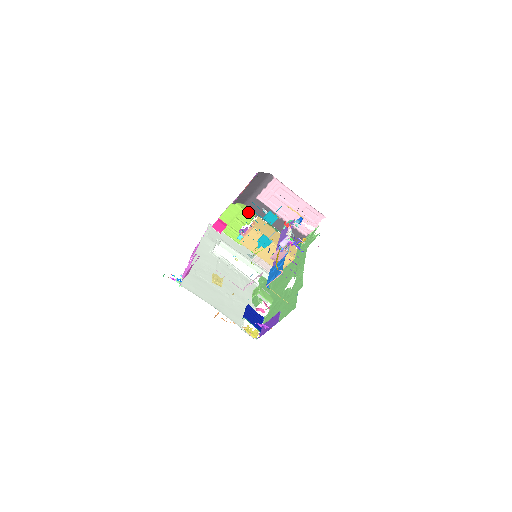
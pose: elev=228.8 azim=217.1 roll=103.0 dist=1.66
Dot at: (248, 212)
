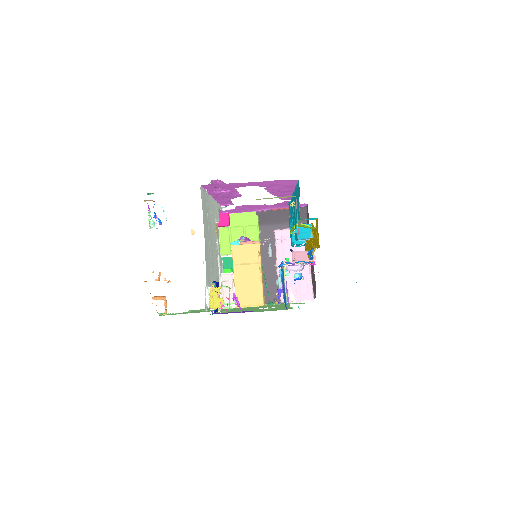
Dot at: occluded
